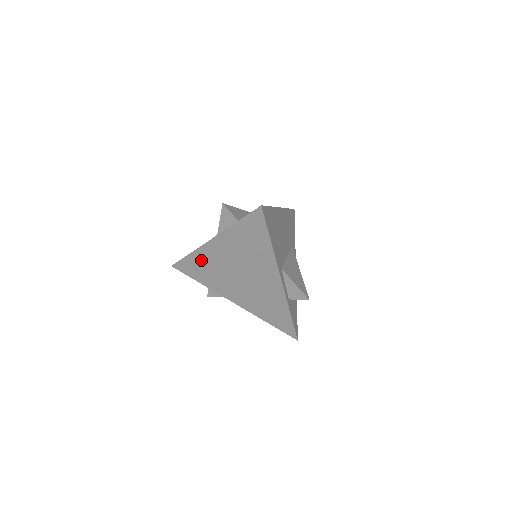
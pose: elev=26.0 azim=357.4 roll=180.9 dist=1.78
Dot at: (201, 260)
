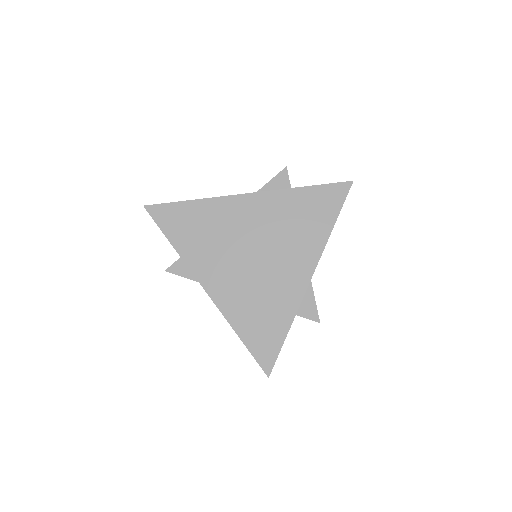
Dot at: (207, 214)
